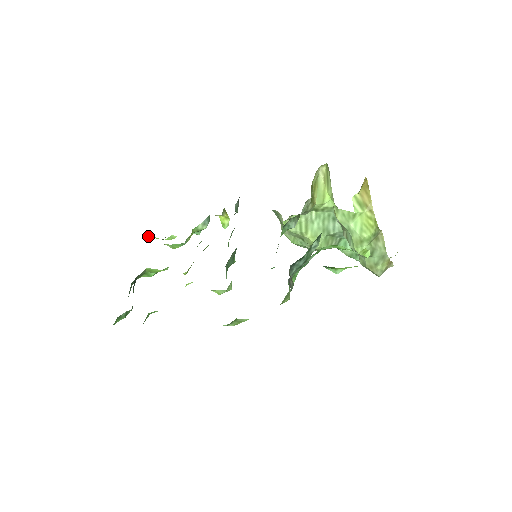
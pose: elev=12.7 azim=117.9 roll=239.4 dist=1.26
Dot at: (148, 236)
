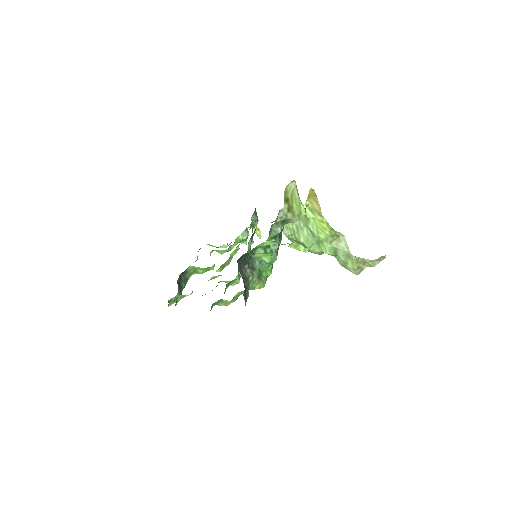
Dot at: (210, 245)
